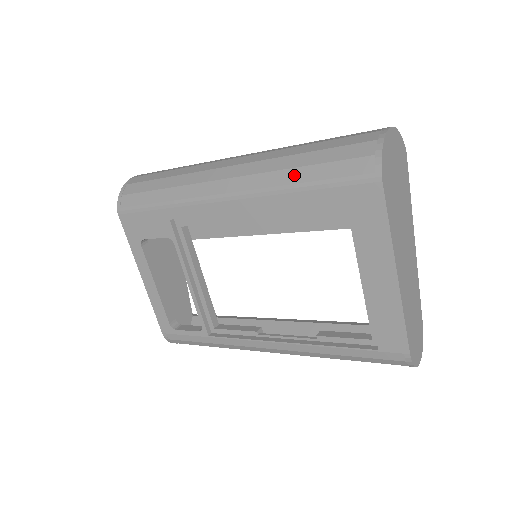
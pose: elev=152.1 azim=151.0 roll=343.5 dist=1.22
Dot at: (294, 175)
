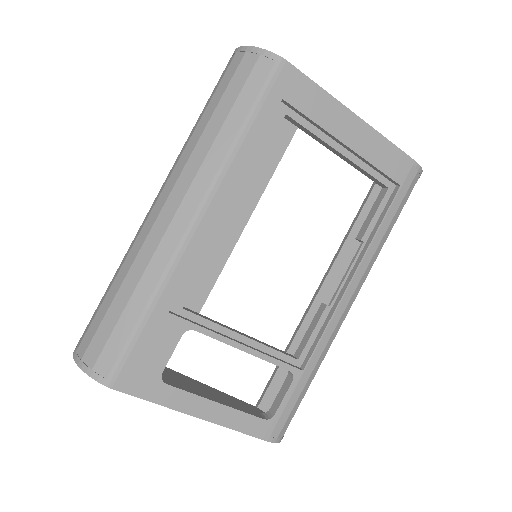
Dot at: (227, 133)
